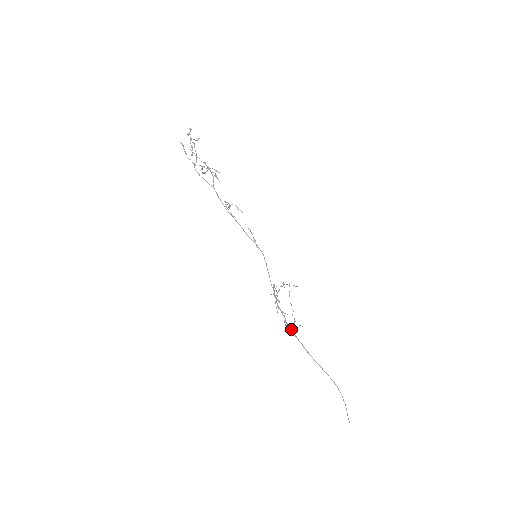
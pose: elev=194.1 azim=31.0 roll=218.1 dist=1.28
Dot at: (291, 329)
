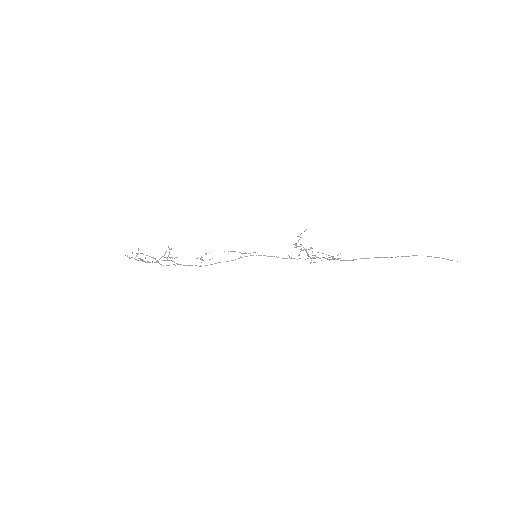
Dot at: occluded
